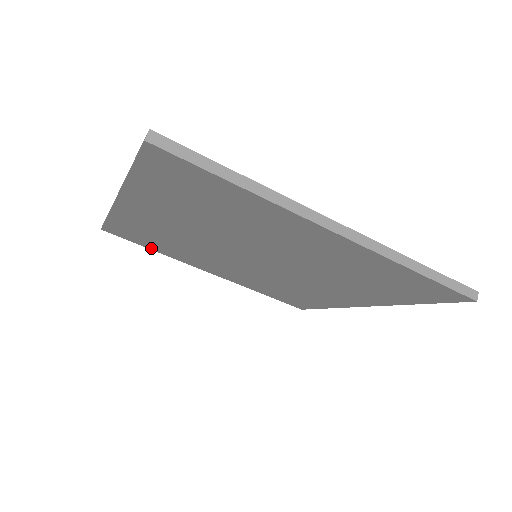
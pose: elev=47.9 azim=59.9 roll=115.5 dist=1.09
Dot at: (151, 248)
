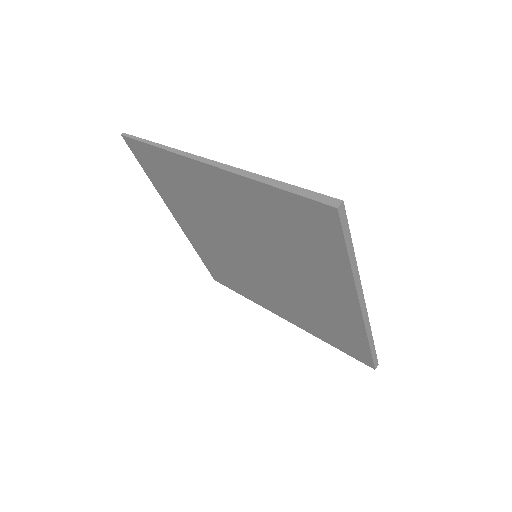
Dot at: (151, 177)
